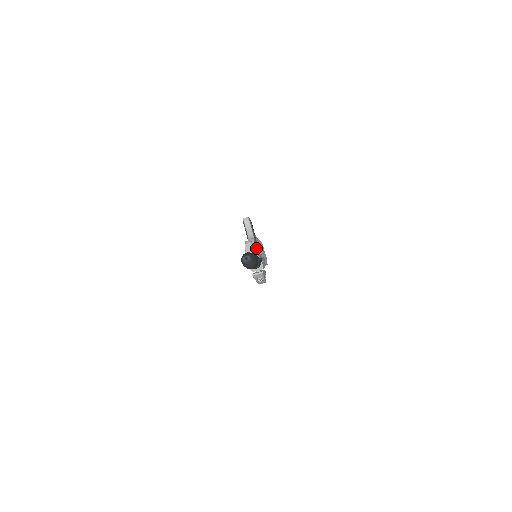
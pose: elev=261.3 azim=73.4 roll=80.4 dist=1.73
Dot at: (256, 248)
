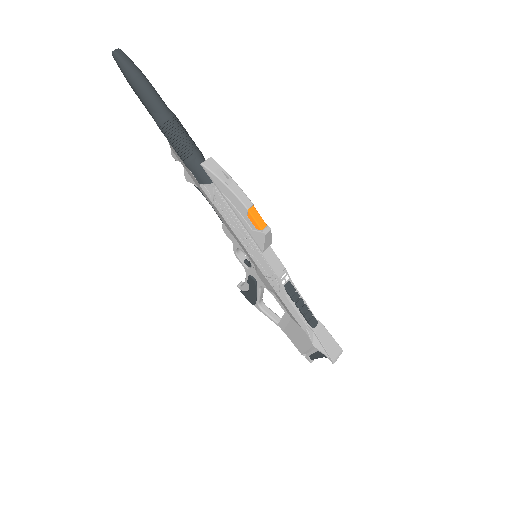
Dot at: occluded
